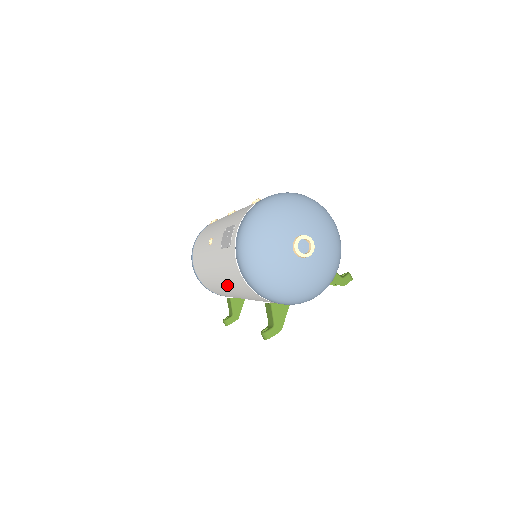
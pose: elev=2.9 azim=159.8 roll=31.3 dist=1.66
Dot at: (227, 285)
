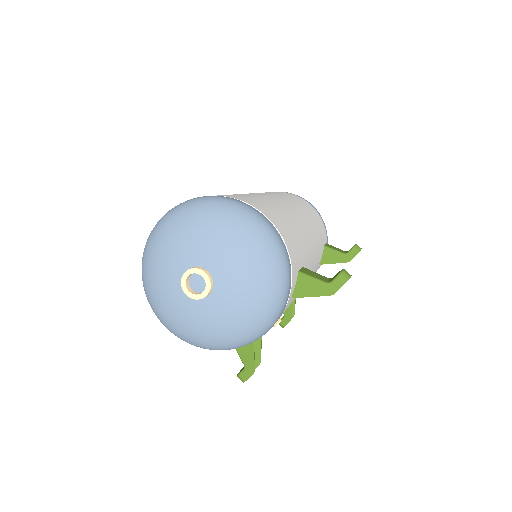
Dot at: occluded
